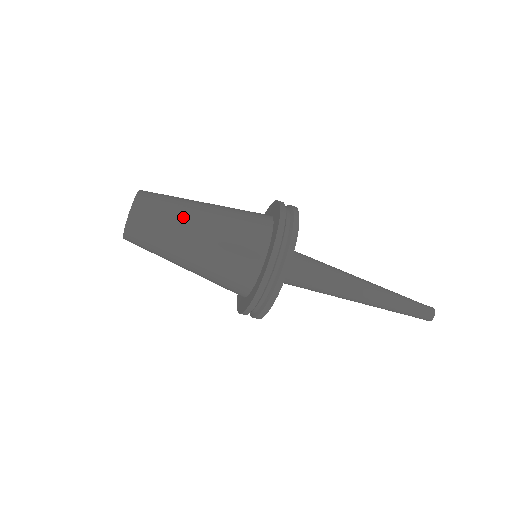
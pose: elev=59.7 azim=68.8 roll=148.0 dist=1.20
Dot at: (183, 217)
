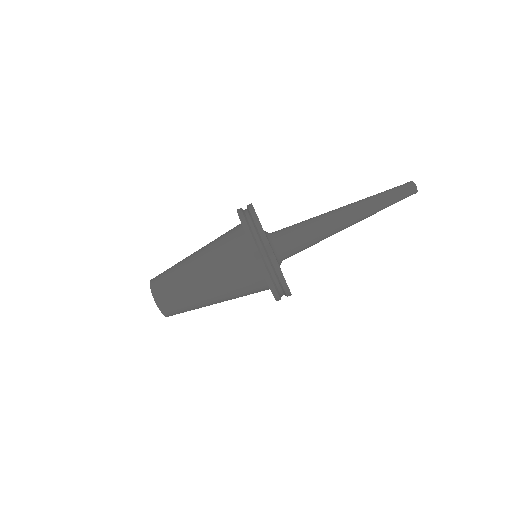
Dot at: (184, 269)
